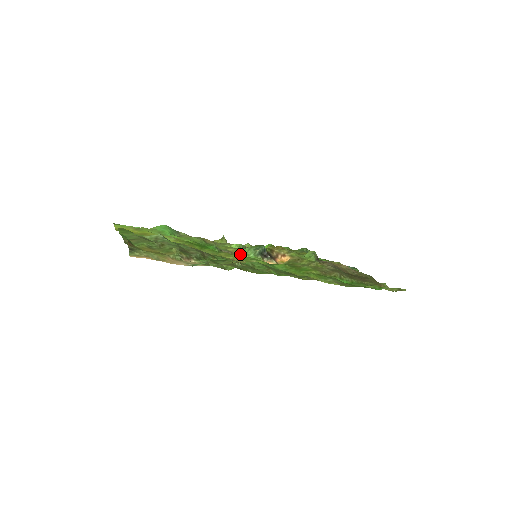
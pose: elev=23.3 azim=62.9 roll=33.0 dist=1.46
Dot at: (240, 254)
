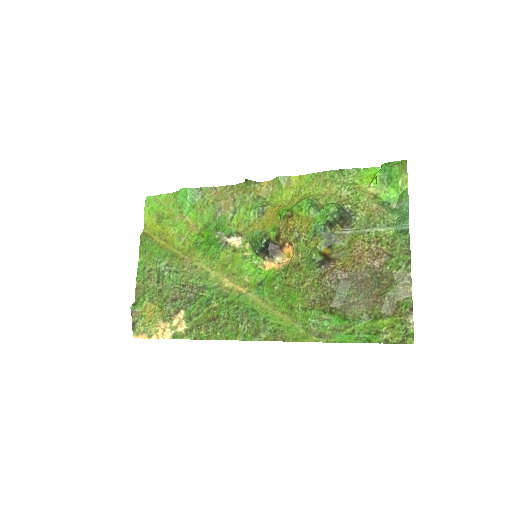
Dot at: (246, 244)
